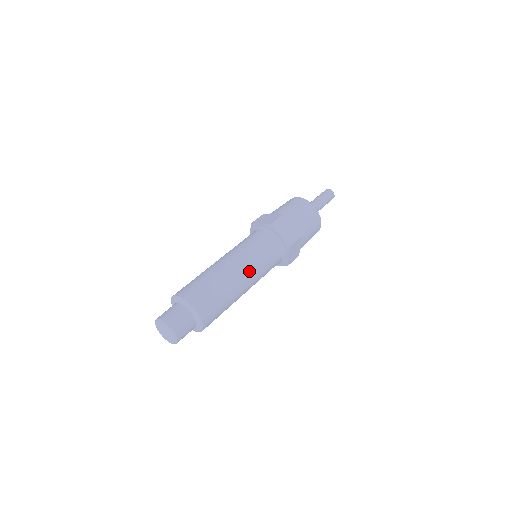
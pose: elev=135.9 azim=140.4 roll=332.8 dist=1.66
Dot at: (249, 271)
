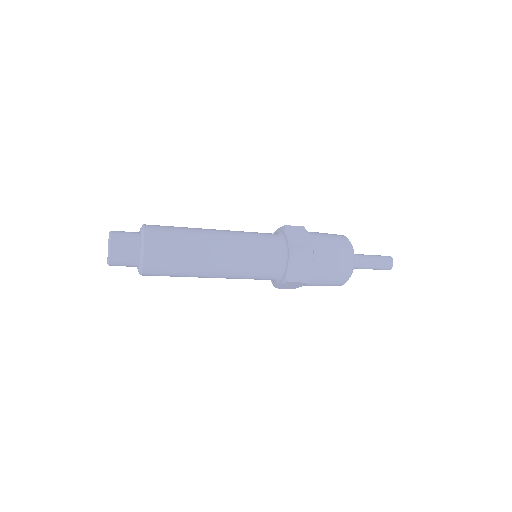
Dot at: (225, 230)
